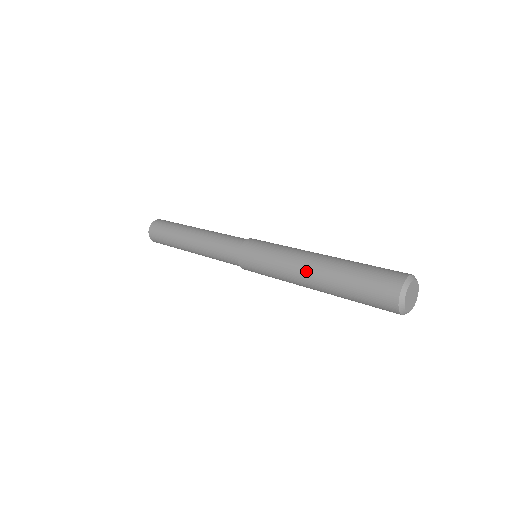
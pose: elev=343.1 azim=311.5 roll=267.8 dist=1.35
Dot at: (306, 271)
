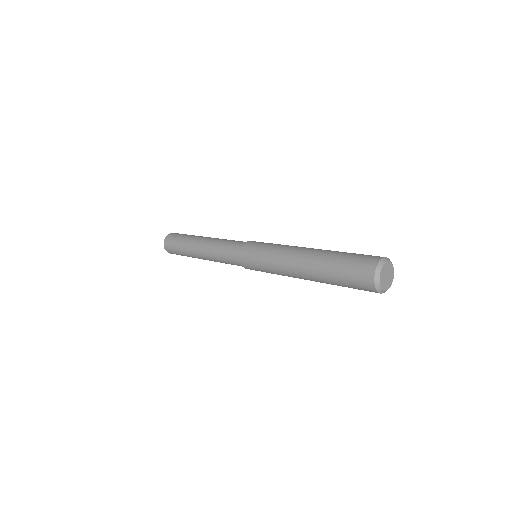
Dot at: (297, 271)
